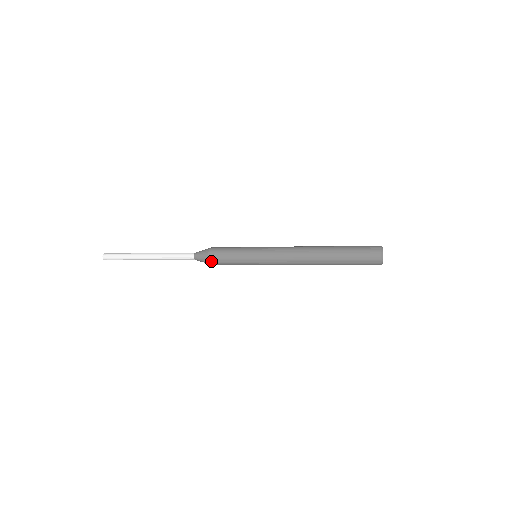
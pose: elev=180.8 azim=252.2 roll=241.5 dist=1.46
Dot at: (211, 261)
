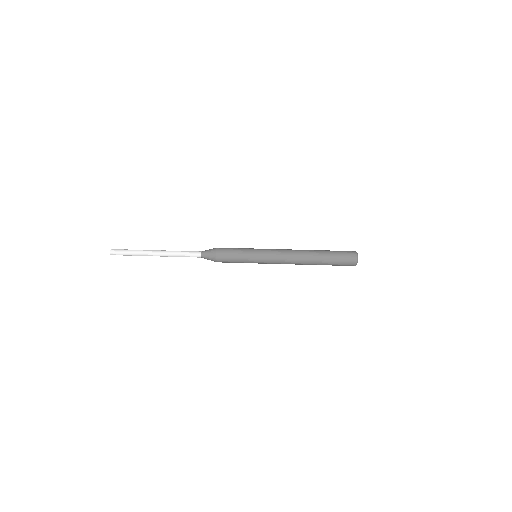
Dot at: (218, 261)
